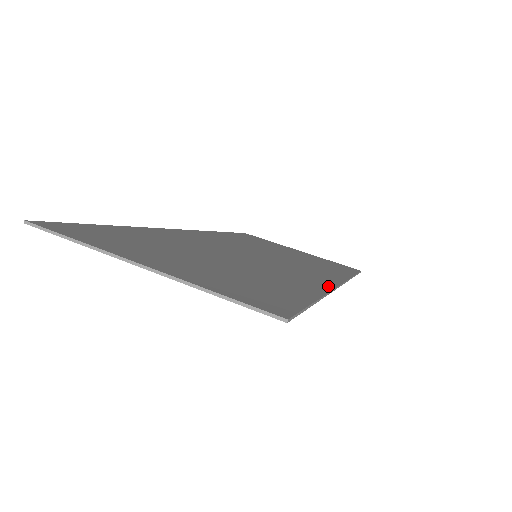
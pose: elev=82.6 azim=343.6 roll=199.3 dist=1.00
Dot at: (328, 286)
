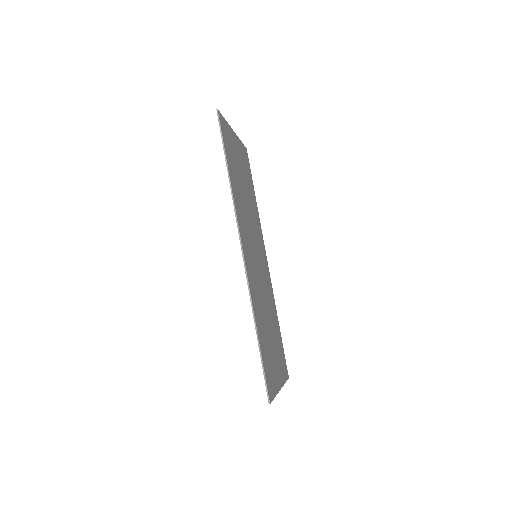
Dot at: (271, 285)
